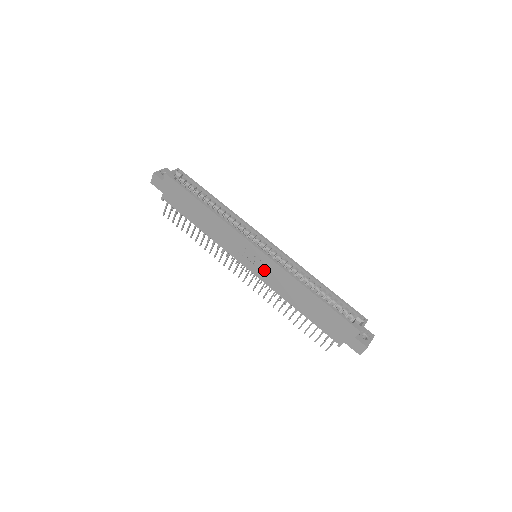
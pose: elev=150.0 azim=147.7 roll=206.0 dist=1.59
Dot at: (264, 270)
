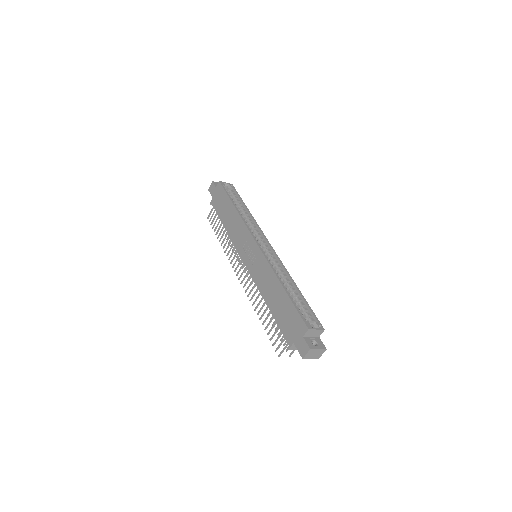
Dot at: (255, 264)
